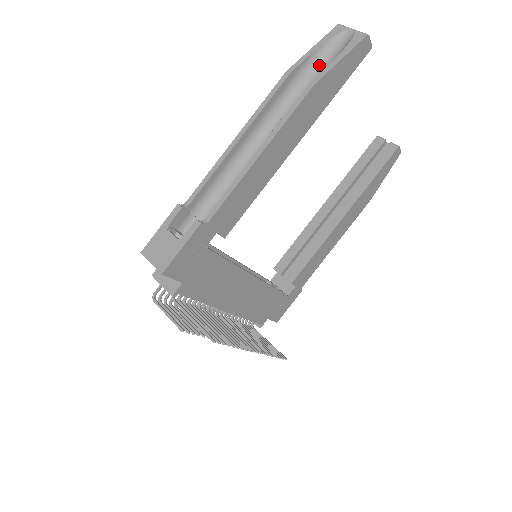
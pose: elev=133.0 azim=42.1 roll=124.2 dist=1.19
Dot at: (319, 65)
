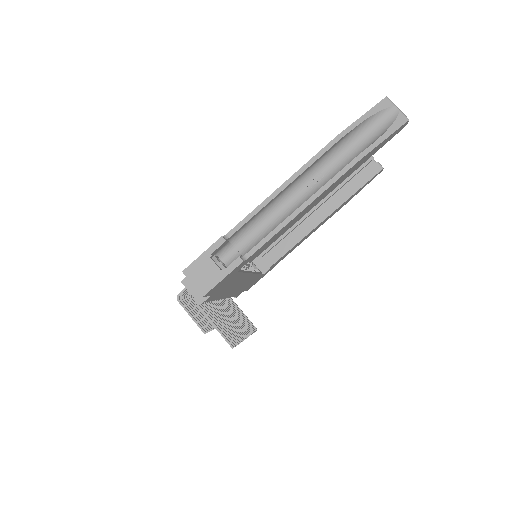
Dot at: (362, 133)
